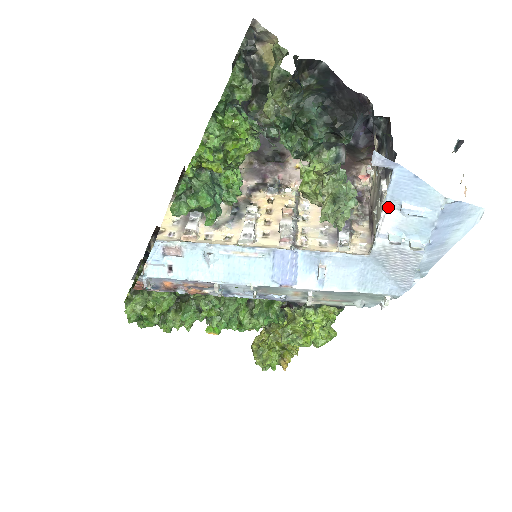
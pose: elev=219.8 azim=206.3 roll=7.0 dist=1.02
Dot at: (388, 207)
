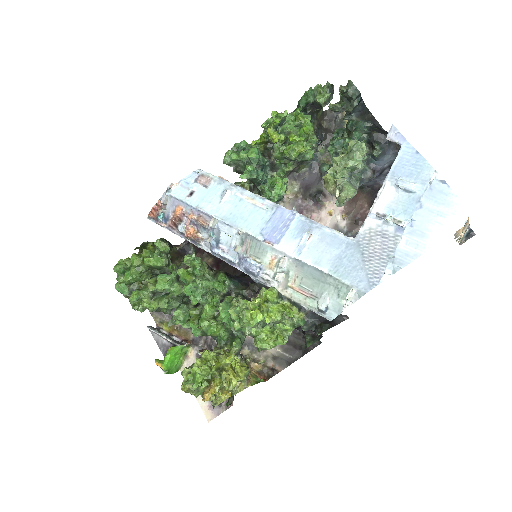
Dot at: (387, 183)
